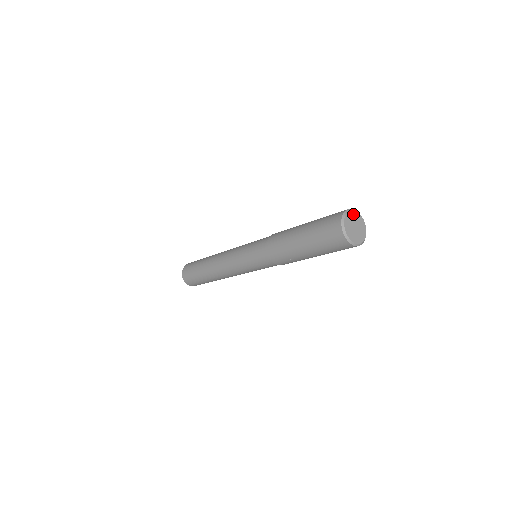
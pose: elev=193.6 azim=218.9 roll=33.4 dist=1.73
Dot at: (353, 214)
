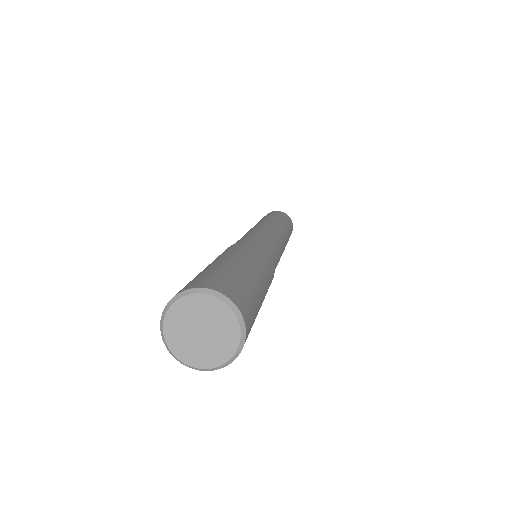
Dot at: (186, 305)
